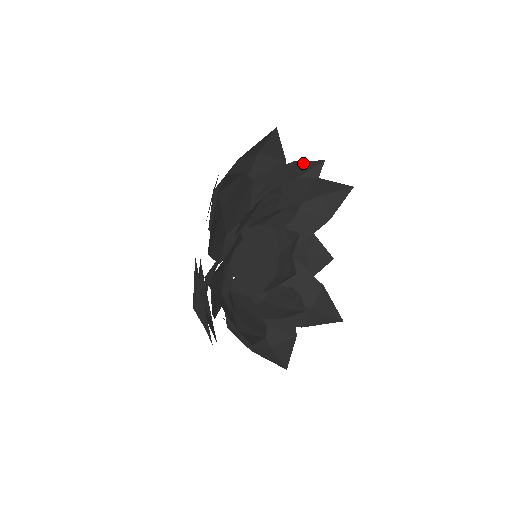
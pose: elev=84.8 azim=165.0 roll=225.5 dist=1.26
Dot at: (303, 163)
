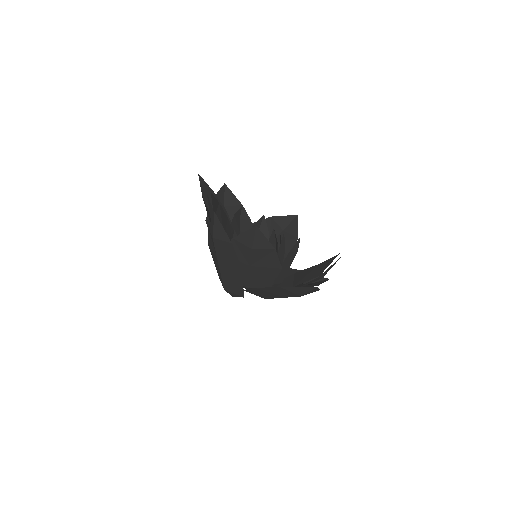
Dot at: occluded
